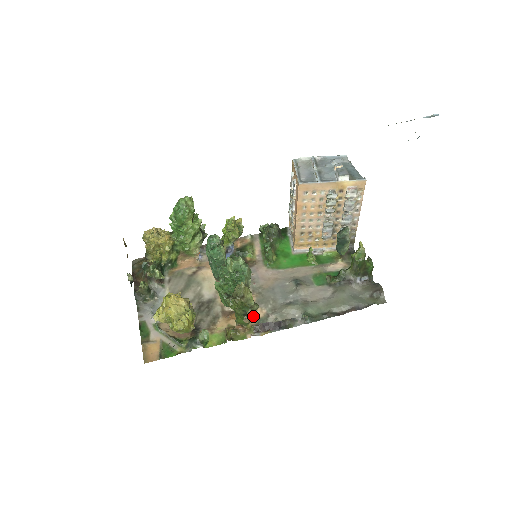
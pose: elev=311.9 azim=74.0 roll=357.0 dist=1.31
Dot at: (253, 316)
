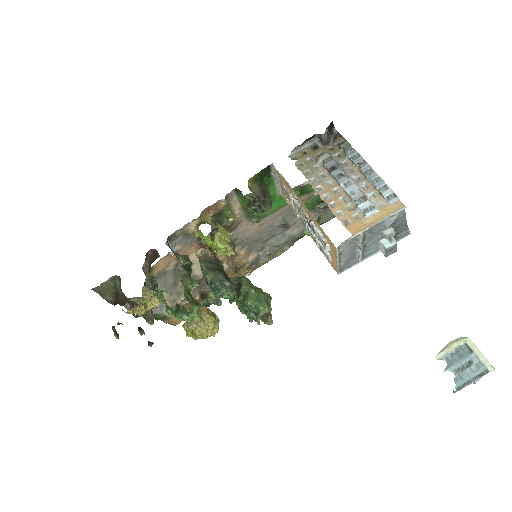
Dot at: (246, 262)
